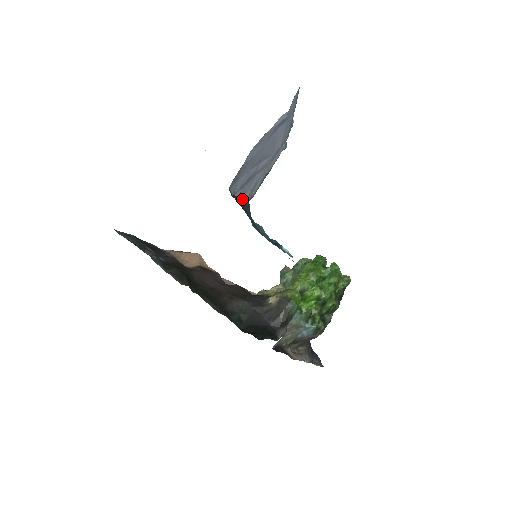
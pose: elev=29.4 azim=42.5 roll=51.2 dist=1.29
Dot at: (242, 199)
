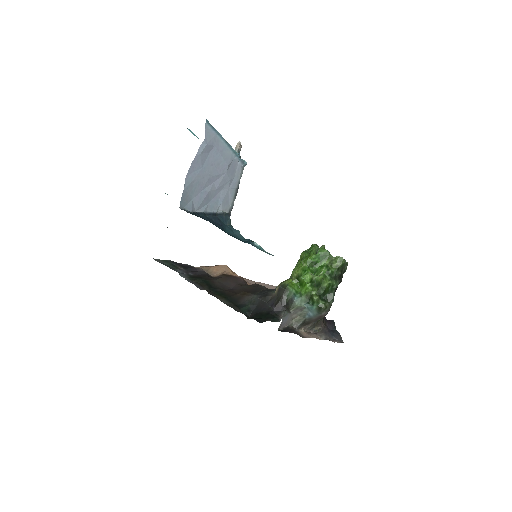
Dot at: (214, 213)
